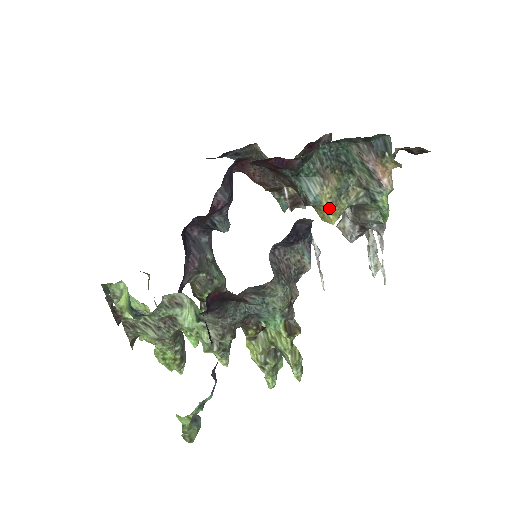
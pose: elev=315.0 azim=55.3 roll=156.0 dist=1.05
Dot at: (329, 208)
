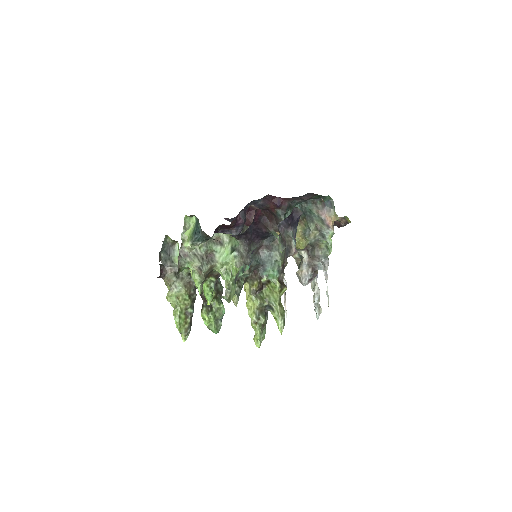
Dot at: (300, 238)
